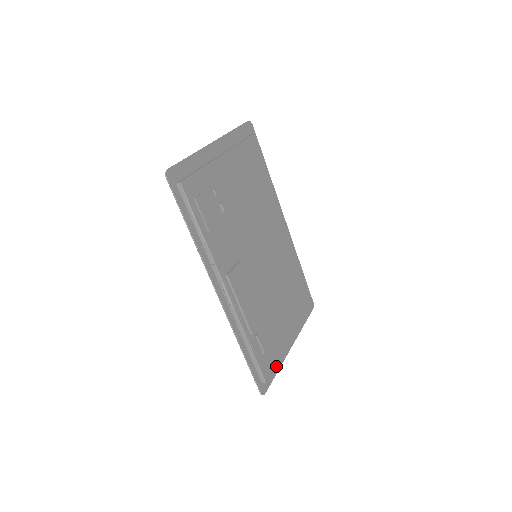
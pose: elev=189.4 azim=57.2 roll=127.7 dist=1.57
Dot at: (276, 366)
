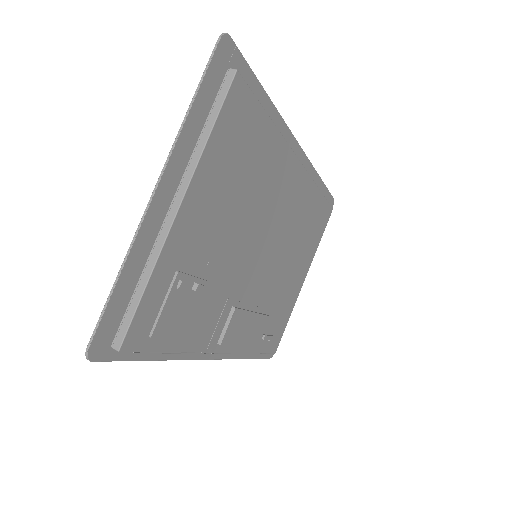
Dot at: occluded
